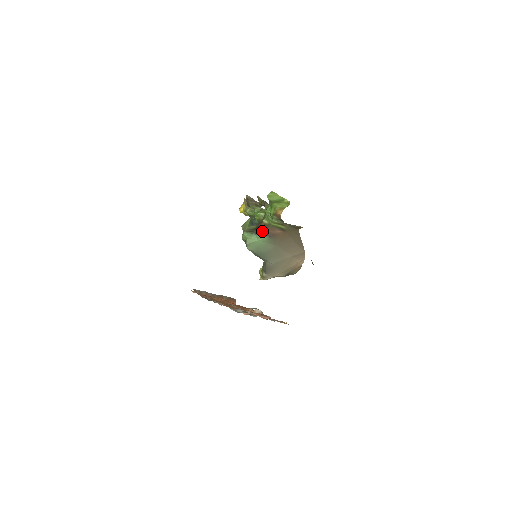
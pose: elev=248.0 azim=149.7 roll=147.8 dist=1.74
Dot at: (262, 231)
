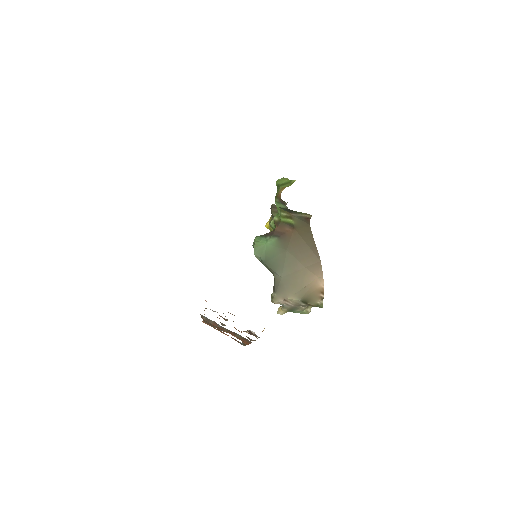
Dot at: (272, 232)
